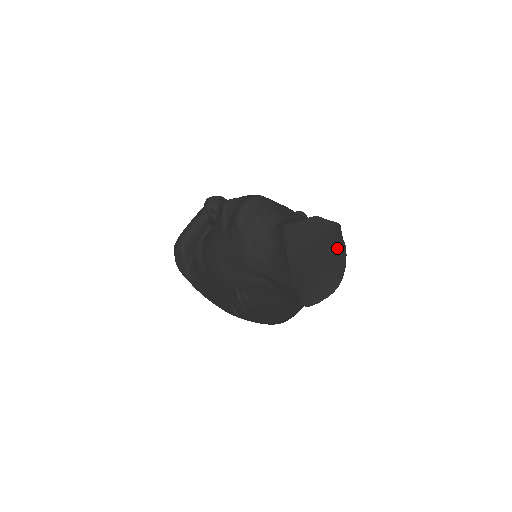
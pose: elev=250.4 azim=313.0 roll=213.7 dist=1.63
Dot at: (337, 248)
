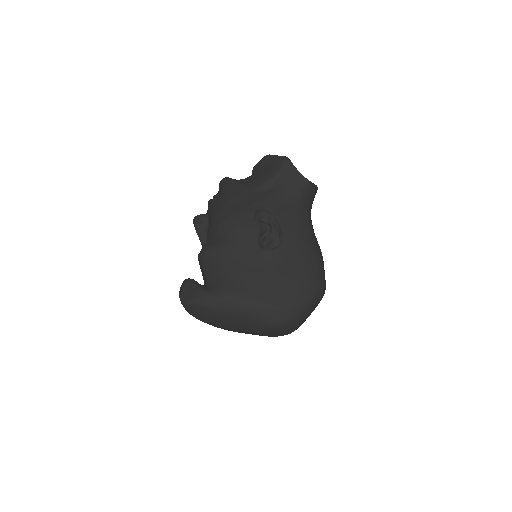
Dot at: occluded
